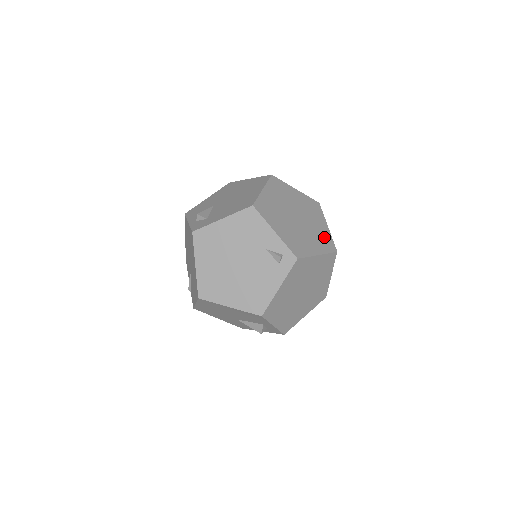
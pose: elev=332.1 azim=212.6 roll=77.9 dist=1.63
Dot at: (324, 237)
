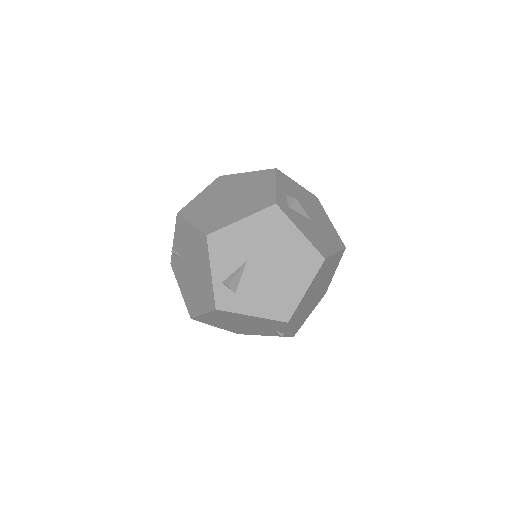
Dot at: (325, 289)
